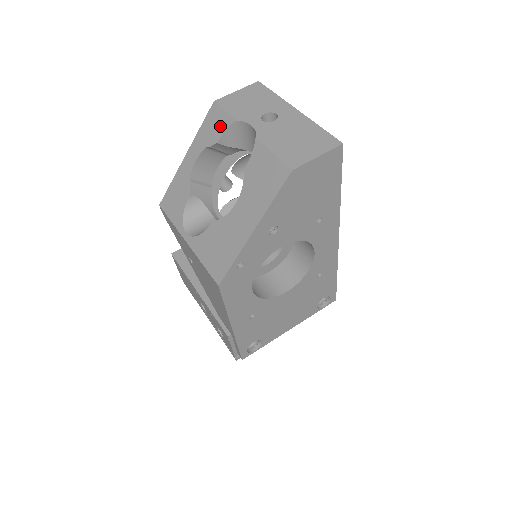
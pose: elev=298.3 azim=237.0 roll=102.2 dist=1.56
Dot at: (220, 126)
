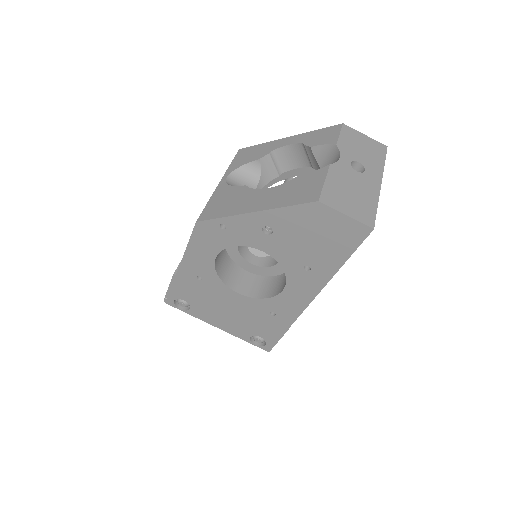
Dot at: (325, 139)
